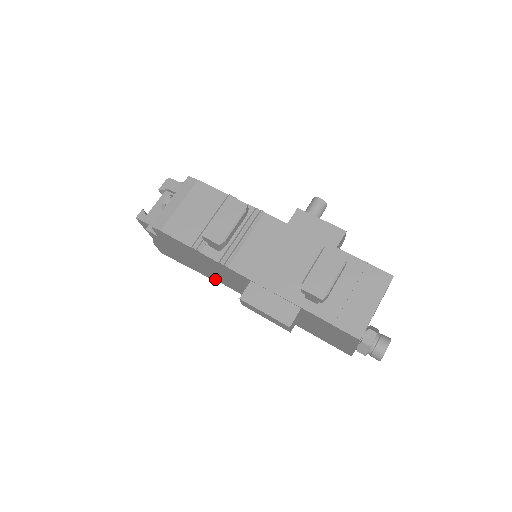
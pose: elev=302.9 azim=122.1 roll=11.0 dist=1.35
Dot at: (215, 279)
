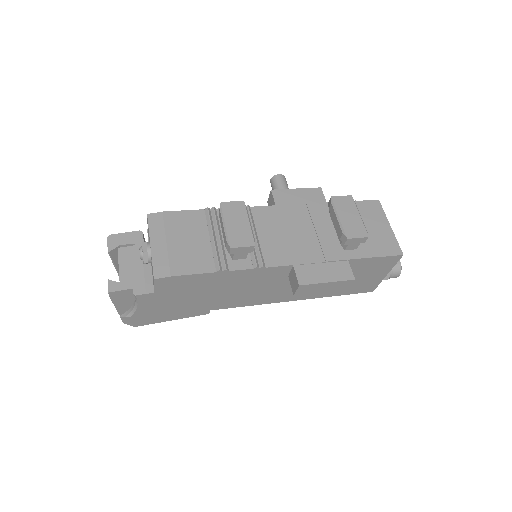
Dot at: (221, 308)
